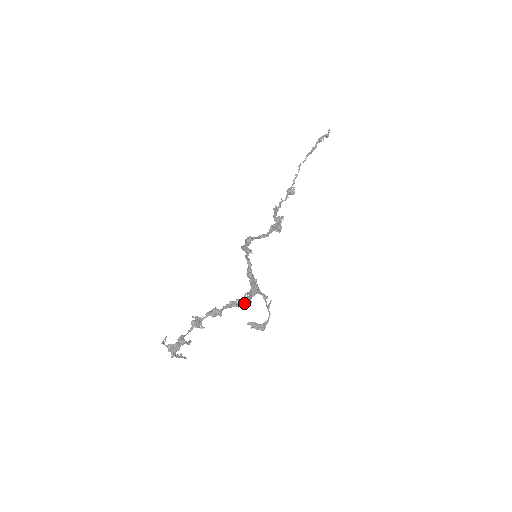
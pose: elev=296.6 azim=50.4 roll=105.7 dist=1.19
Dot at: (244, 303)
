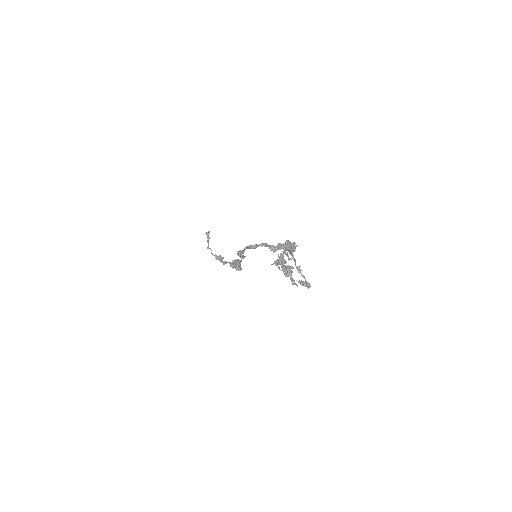
Dot at: (294, 247)
